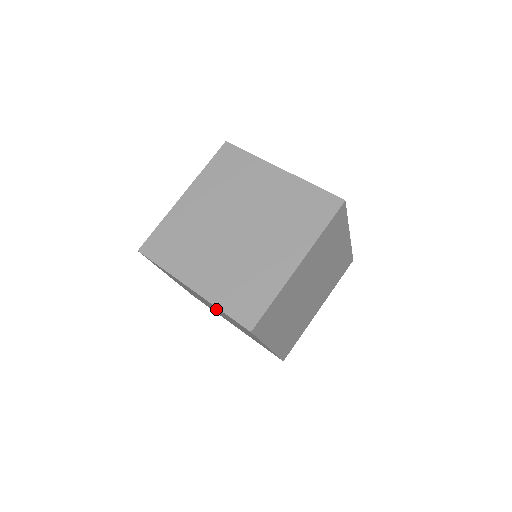
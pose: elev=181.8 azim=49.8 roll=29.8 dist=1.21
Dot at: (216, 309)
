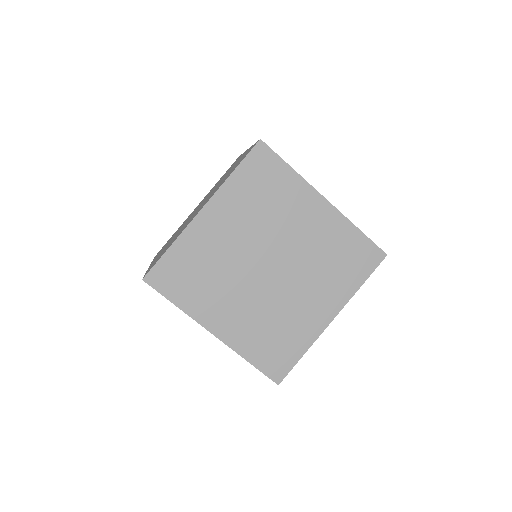
Dot at: occluded
